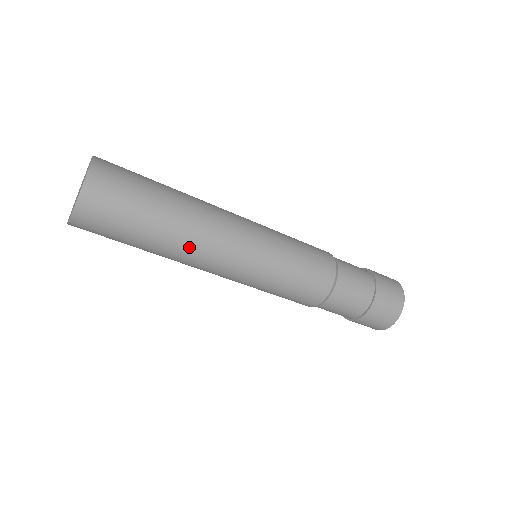
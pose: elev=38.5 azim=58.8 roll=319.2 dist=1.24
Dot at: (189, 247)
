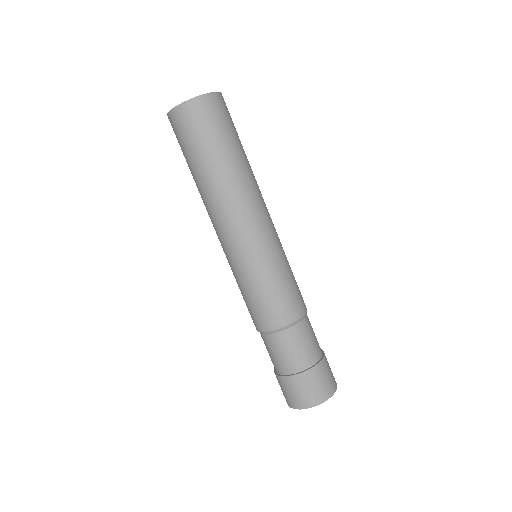
Dot at: (250, 184)
